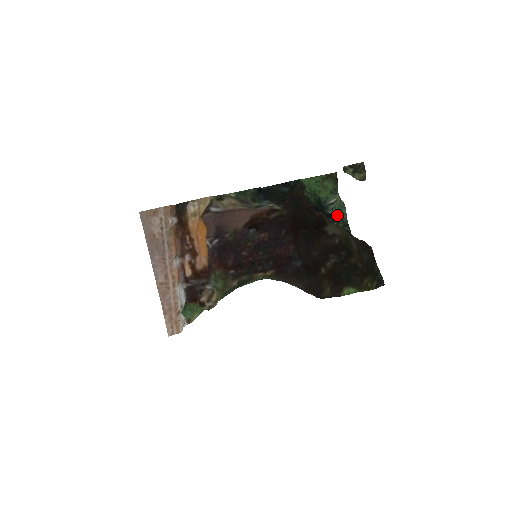
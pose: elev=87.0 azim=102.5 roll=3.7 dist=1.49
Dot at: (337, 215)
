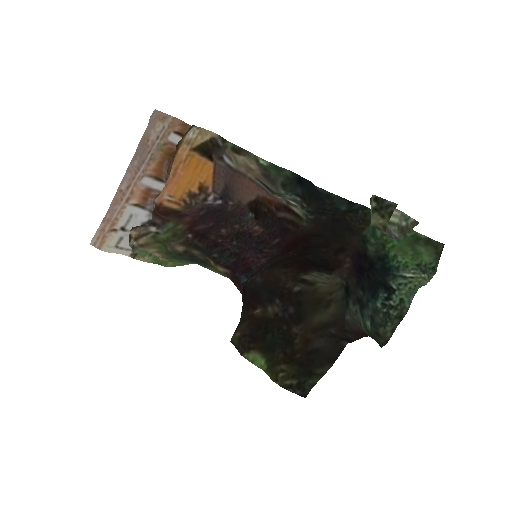
Dot at: (401, 297)
